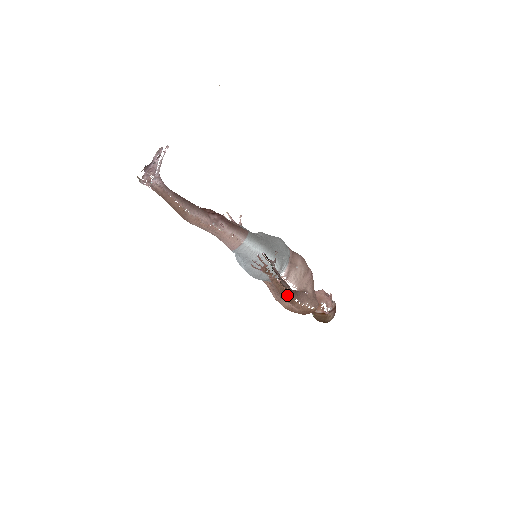
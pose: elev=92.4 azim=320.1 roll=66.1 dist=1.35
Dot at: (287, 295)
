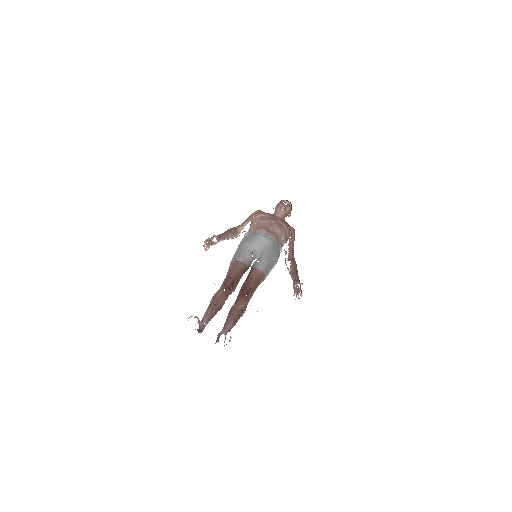
Dot at: occluded
